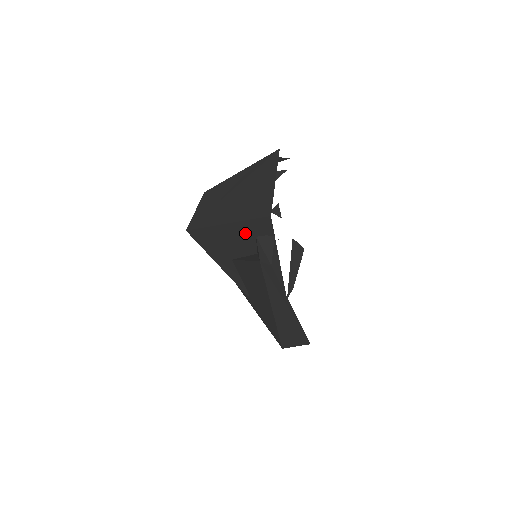
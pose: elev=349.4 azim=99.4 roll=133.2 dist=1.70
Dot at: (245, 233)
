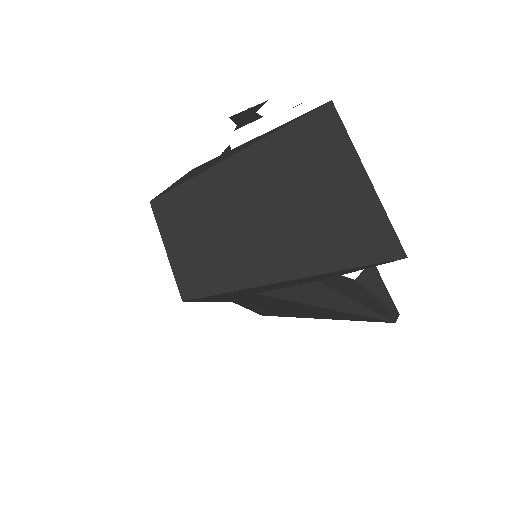
Dot at: (324, 276)
